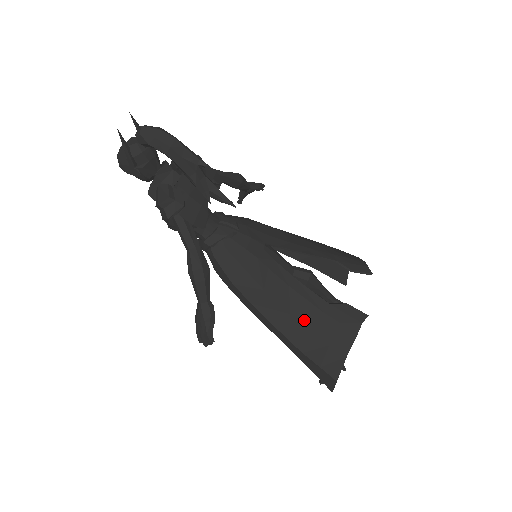
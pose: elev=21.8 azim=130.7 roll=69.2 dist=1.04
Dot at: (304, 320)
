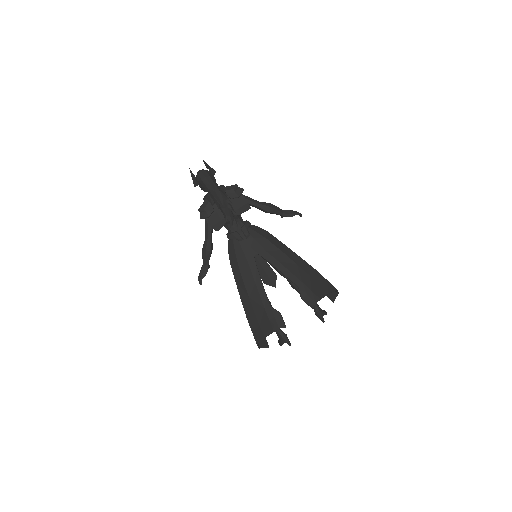
Dot at: (254, 305)
